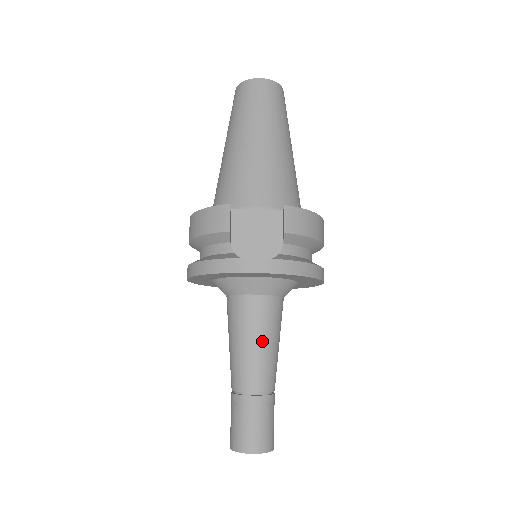
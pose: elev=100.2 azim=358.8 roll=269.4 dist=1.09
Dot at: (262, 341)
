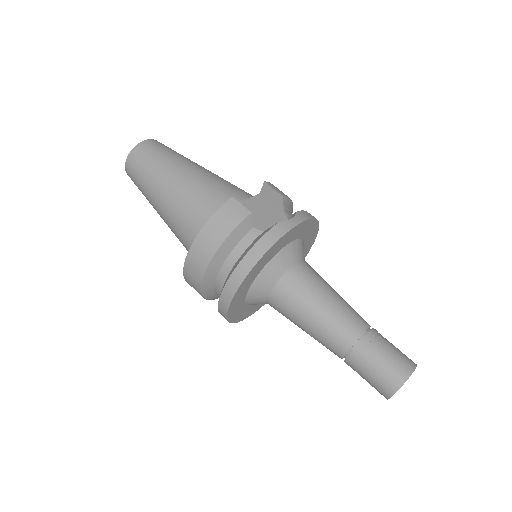
Dot at: (332, 291)
